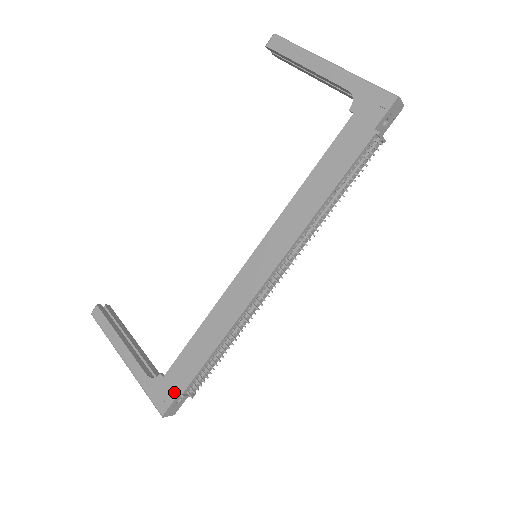
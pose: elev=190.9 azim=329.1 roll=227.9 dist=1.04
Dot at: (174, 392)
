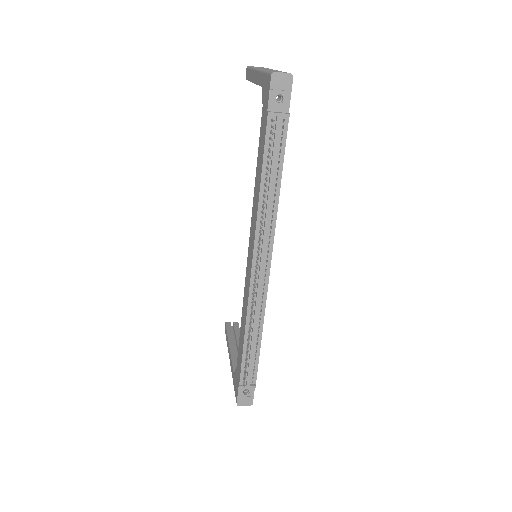
Dot at: (238, 383)
